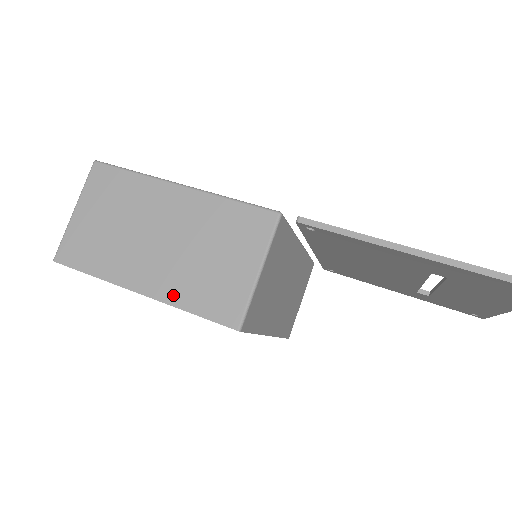
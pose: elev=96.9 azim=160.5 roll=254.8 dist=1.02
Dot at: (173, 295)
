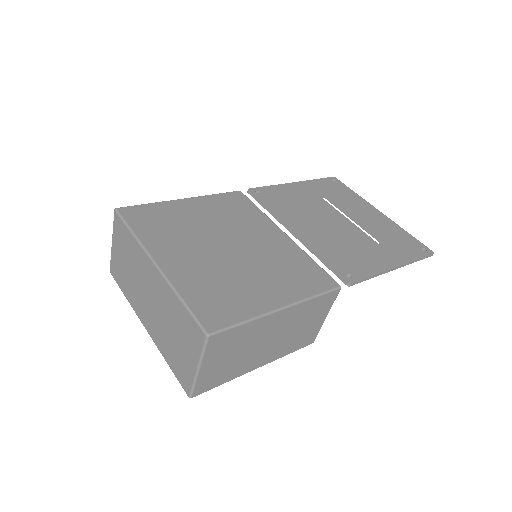
Dot at: (280, 355)
